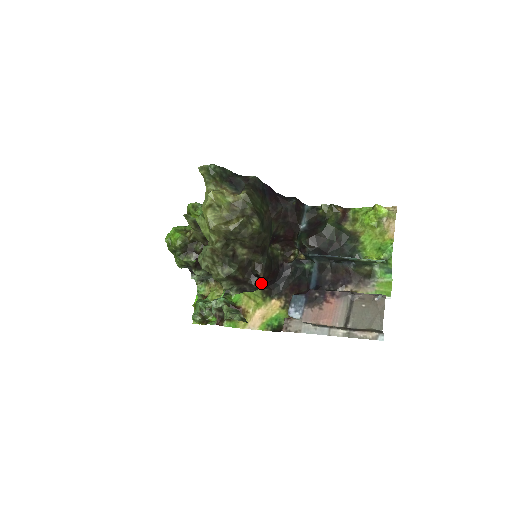
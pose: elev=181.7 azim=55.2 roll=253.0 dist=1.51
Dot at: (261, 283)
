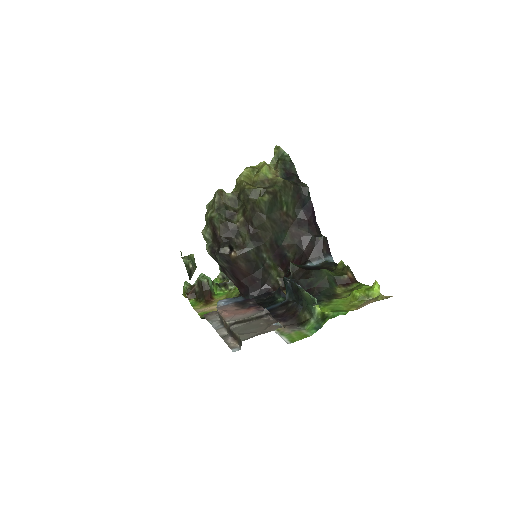
Dot at: (231, 264)
